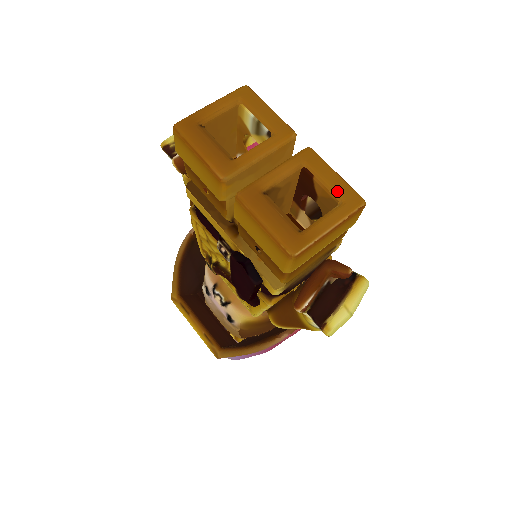
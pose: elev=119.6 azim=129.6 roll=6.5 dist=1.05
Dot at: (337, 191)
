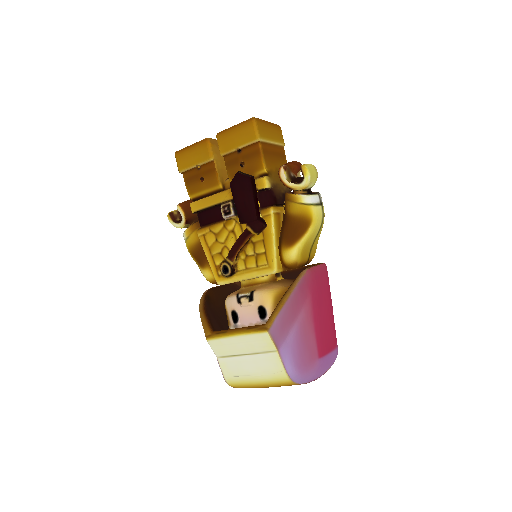
Dot at: occluded
